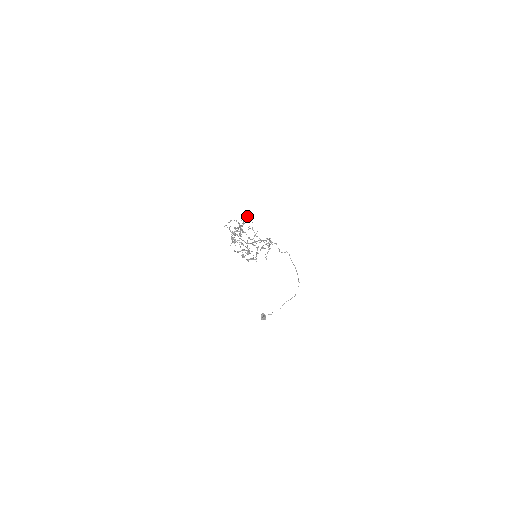
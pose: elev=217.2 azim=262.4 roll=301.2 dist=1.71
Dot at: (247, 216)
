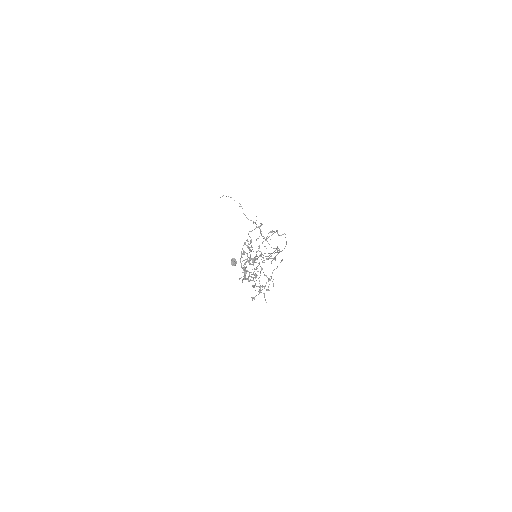
Dot at: occluded
